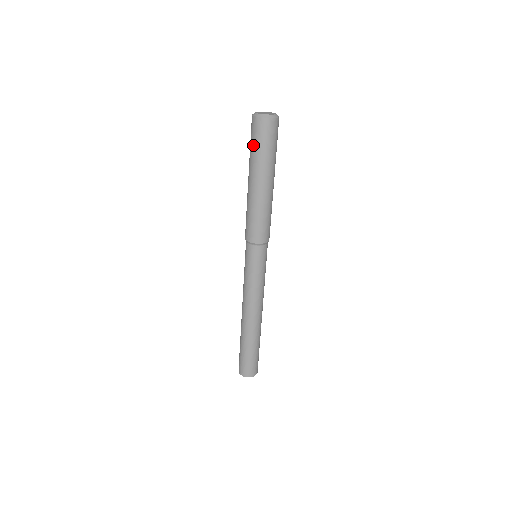
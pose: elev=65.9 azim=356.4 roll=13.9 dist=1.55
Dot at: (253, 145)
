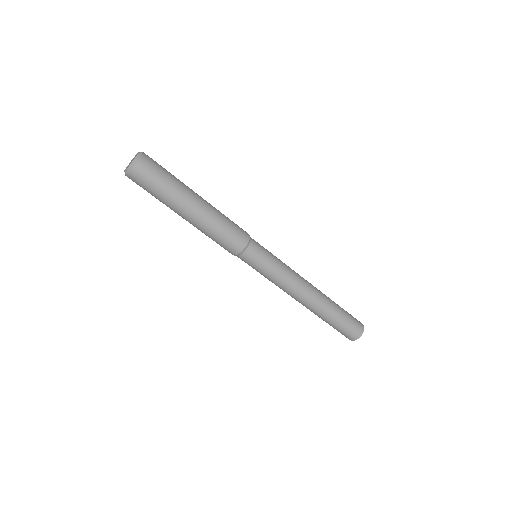
Dot at: occluded
